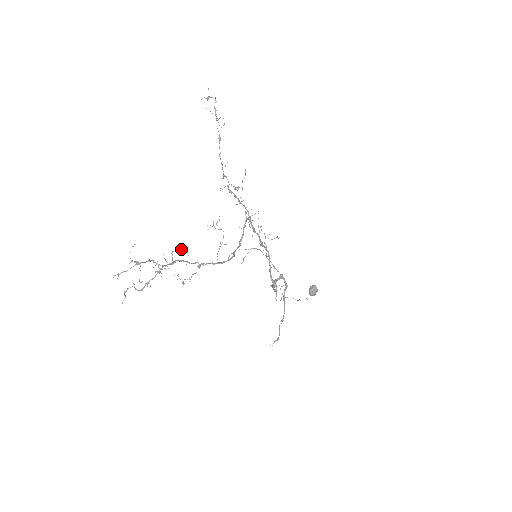
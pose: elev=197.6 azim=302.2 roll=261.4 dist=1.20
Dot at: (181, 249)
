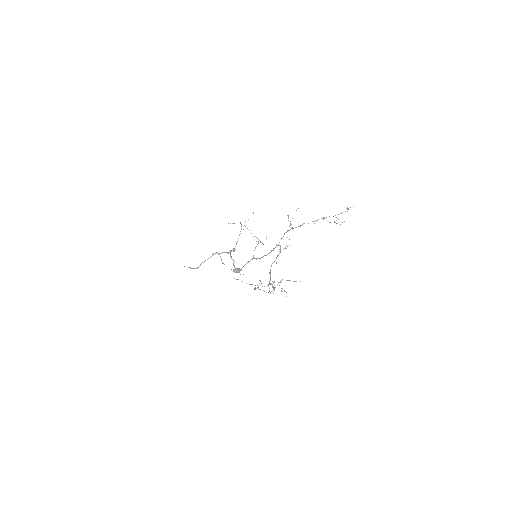
Dot at: (286, 292)
